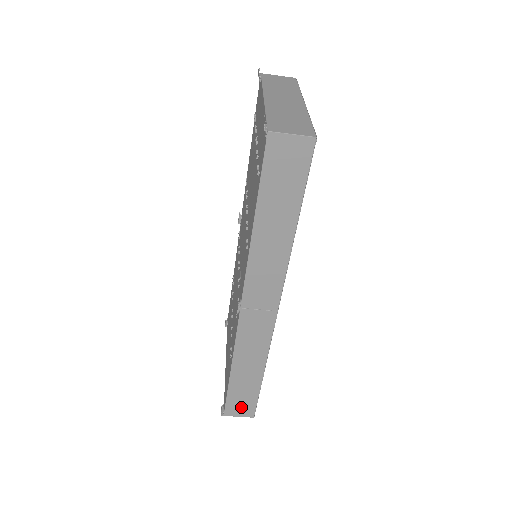
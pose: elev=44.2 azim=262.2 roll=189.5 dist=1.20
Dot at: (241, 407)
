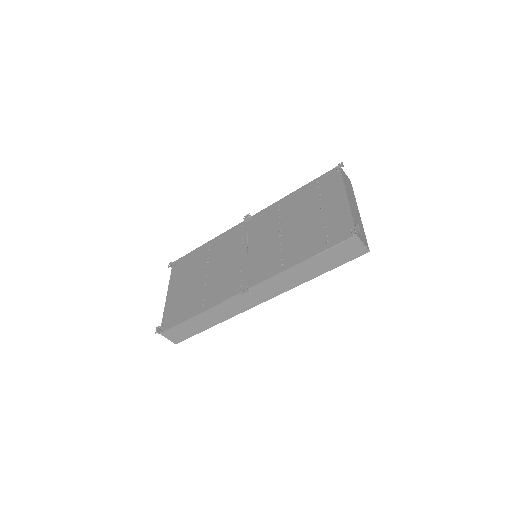
Dot at: (176, 335)
